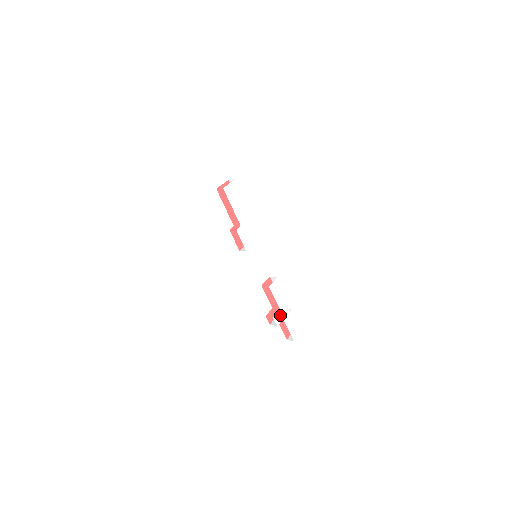
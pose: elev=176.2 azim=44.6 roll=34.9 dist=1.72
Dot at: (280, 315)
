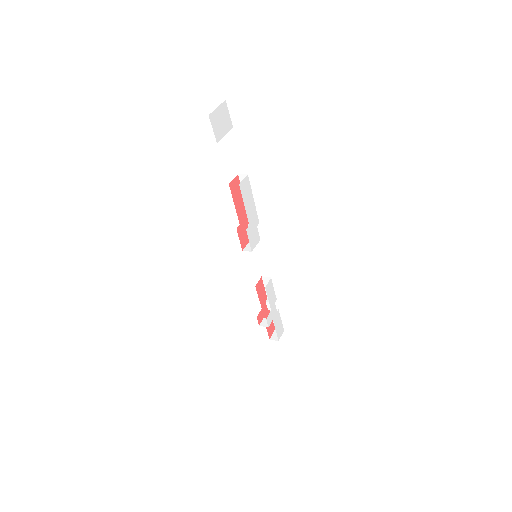
Dot at: (271, 316)
